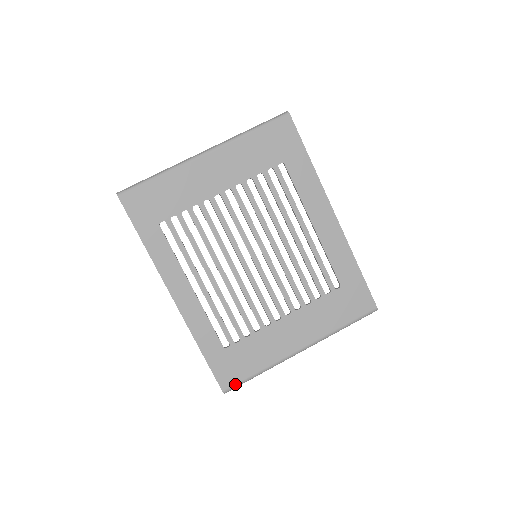
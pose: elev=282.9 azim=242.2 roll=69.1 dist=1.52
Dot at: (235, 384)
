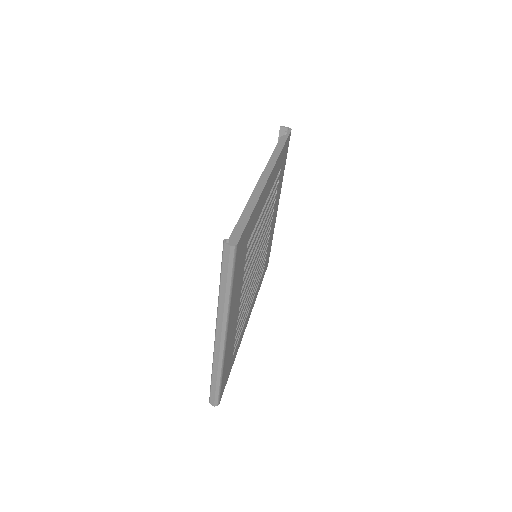
Dot at: occluded
